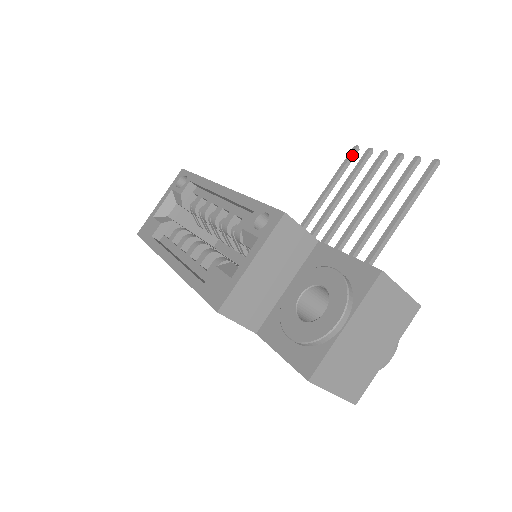
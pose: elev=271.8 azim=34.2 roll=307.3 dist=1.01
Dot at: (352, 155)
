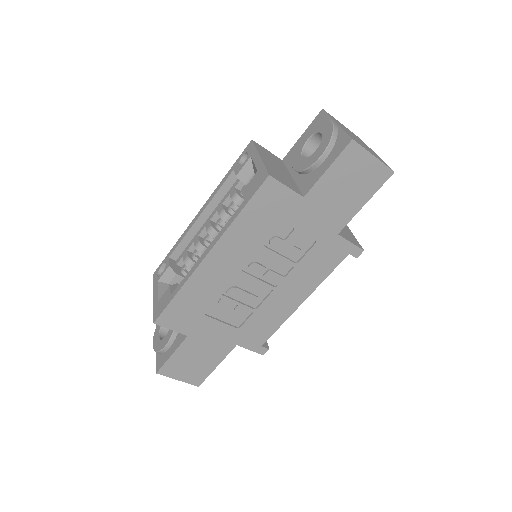
Dot at: occluded
